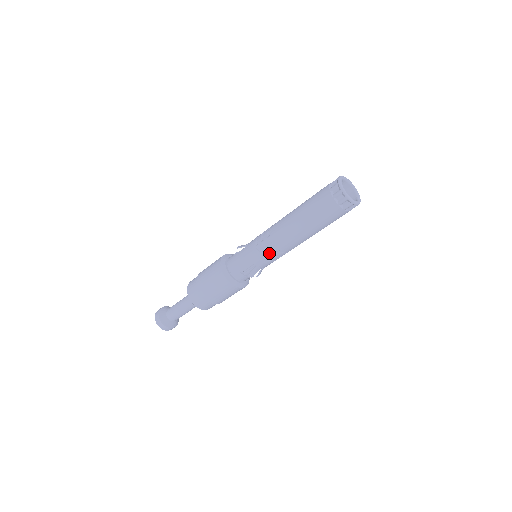
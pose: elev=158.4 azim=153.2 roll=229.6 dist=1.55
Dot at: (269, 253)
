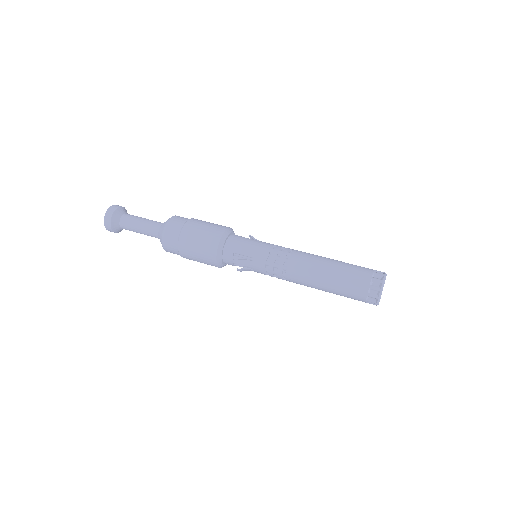
Dot at: (275, 263)
